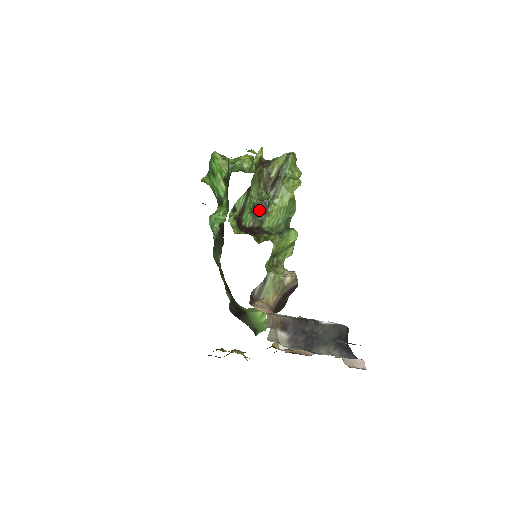
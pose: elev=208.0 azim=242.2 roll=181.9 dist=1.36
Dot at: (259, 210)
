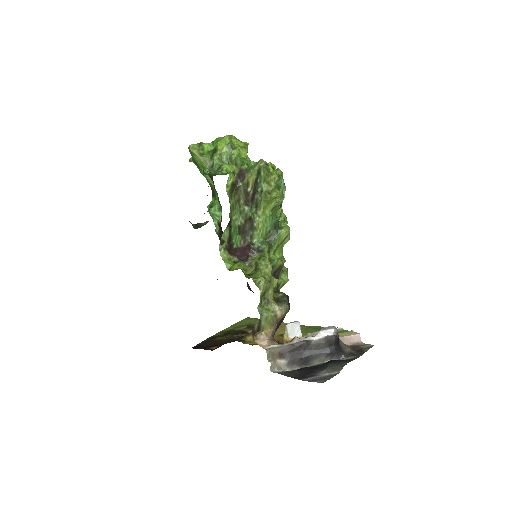
Dot at: (246, 229)
